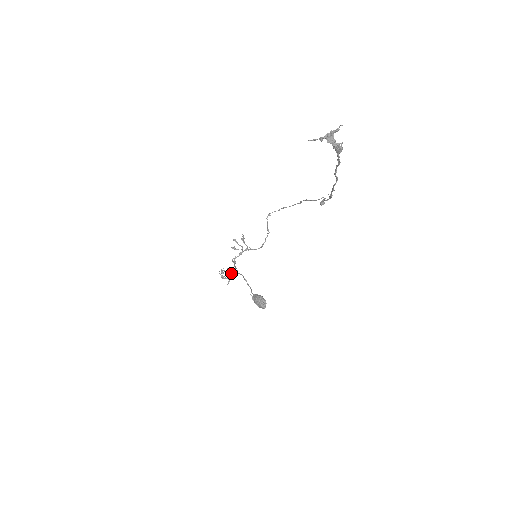
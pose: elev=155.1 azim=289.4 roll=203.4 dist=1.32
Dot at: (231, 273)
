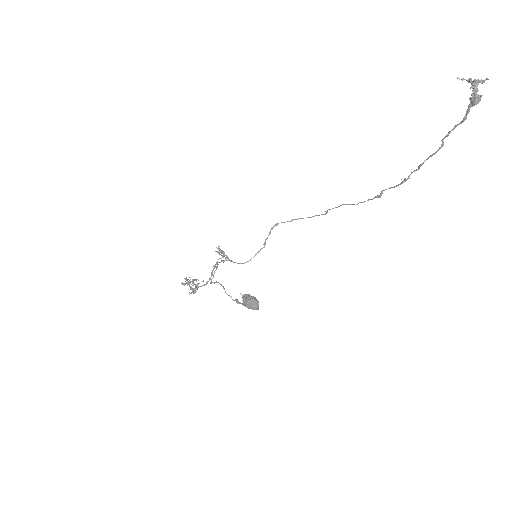
Dot at: (198, 283)
